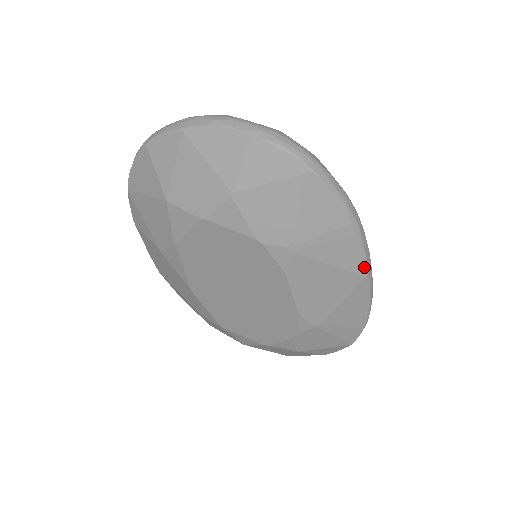
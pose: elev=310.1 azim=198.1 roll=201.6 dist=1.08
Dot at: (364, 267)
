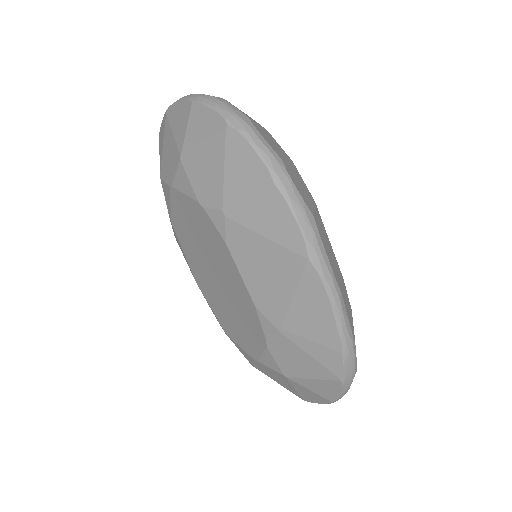
Dot at: (303, 245)
